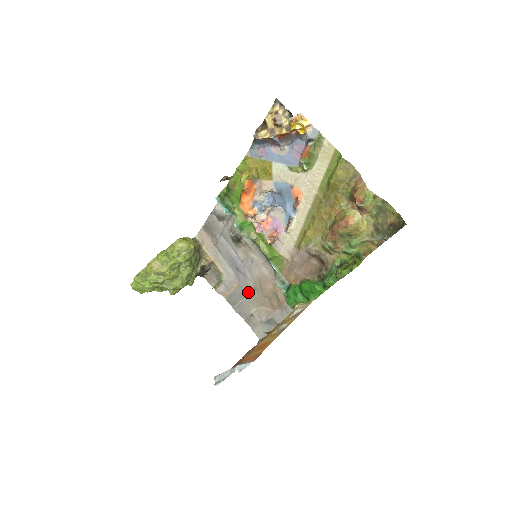
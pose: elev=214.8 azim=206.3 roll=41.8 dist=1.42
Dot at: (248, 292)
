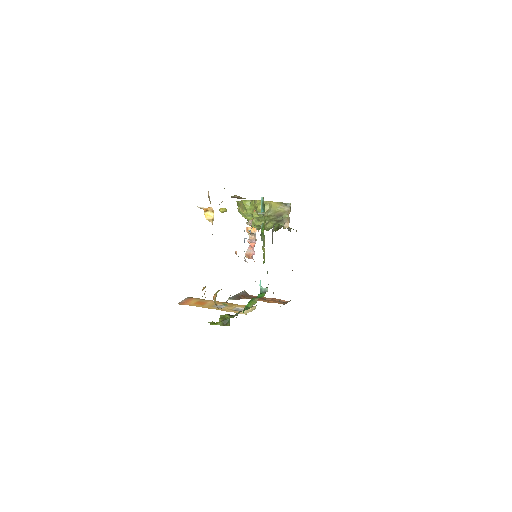
Dot at: occluded
